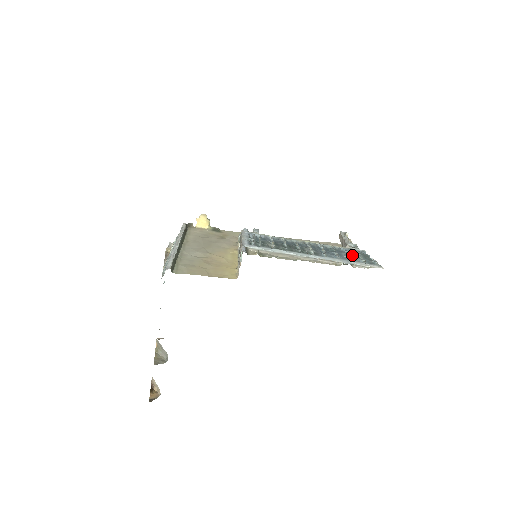
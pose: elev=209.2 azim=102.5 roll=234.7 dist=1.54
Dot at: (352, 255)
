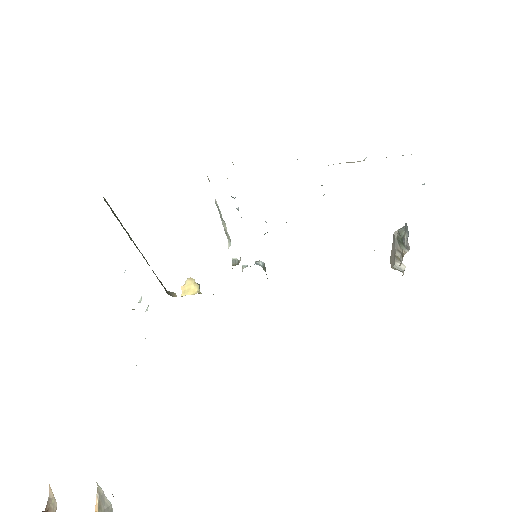
Dot at: occluded
